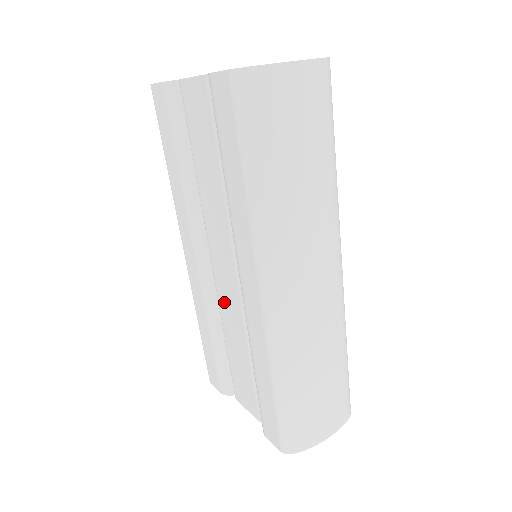
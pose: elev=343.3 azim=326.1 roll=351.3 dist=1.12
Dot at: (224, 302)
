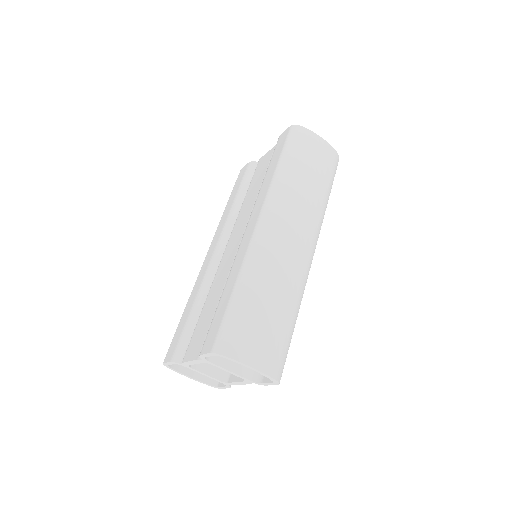
Dot at: (220, 270)
